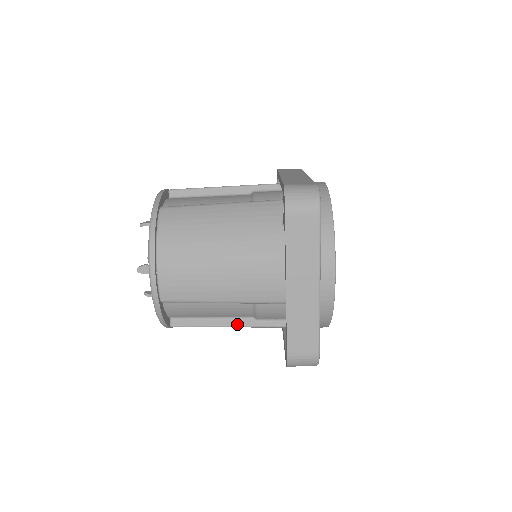
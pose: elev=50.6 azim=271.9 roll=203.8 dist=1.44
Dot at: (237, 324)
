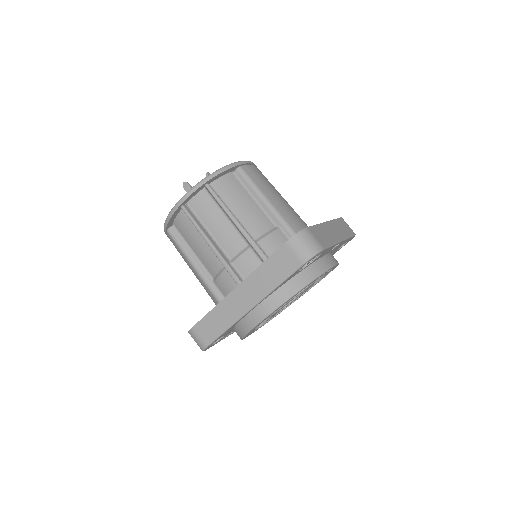
Dot at: (244, 228)
